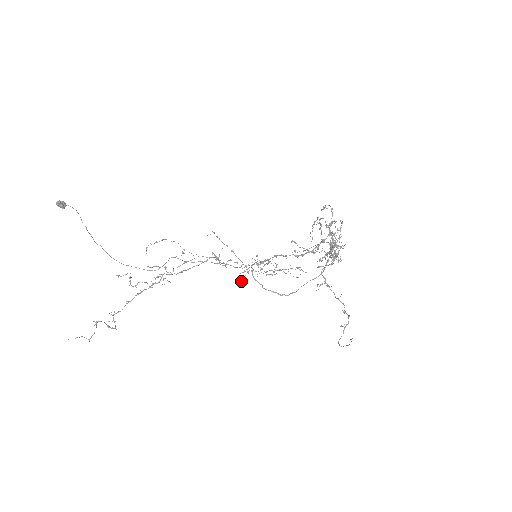
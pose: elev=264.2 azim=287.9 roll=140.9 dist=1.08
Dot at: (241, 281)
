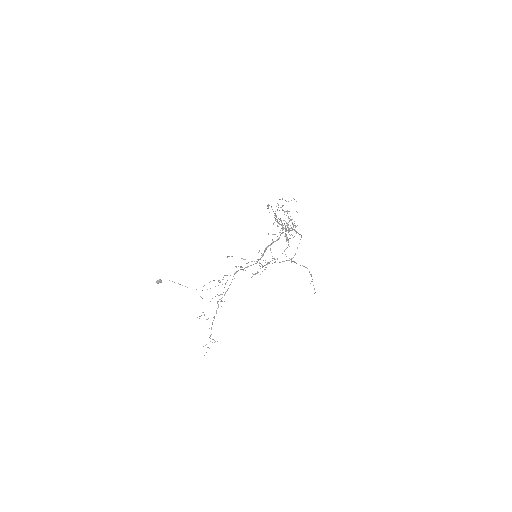
Dot at: occluded
